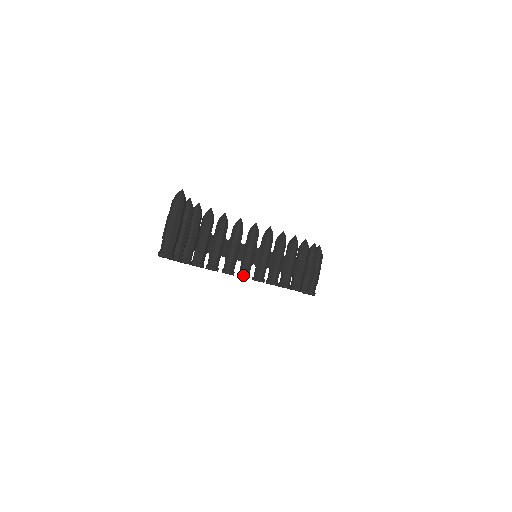
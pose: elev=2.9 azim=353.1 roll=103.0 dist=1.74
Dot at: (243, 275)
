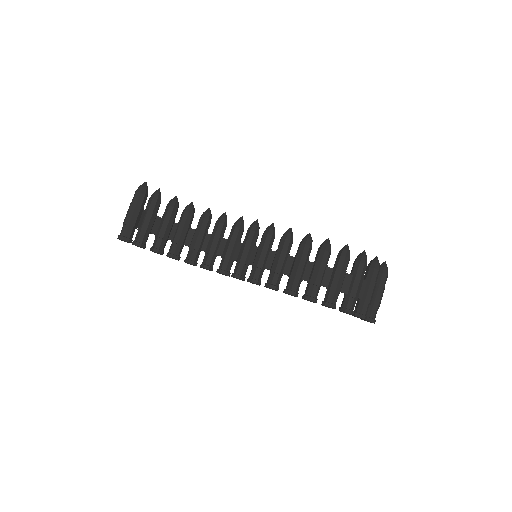
Dot at: (233, 274)
